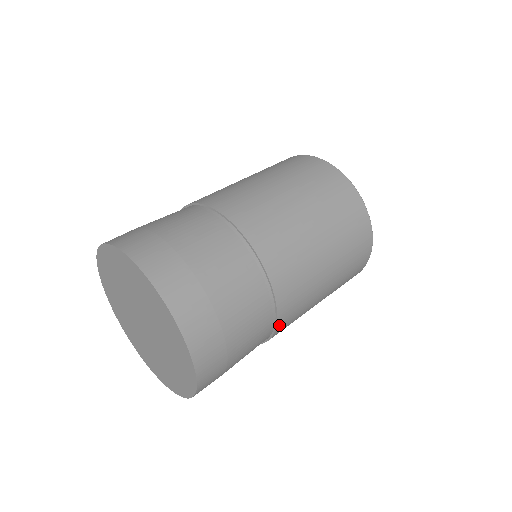
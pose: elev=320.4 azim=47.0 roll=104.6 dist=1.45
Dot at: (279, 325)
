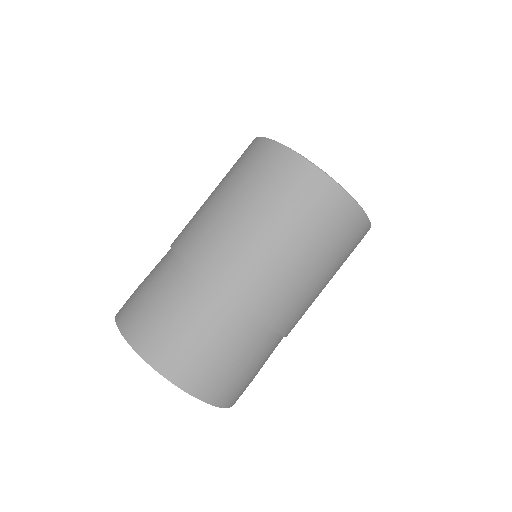
Dot at: (279, 329)
